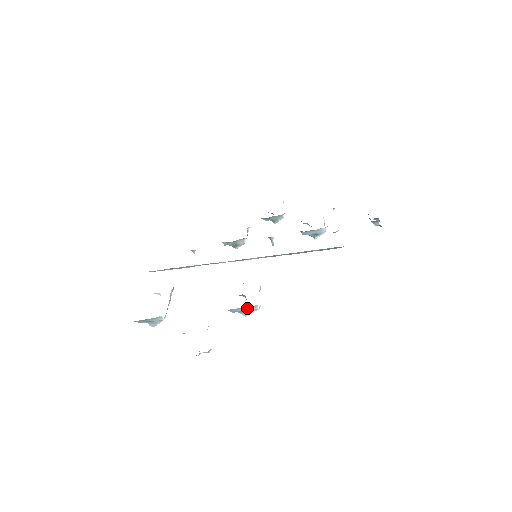
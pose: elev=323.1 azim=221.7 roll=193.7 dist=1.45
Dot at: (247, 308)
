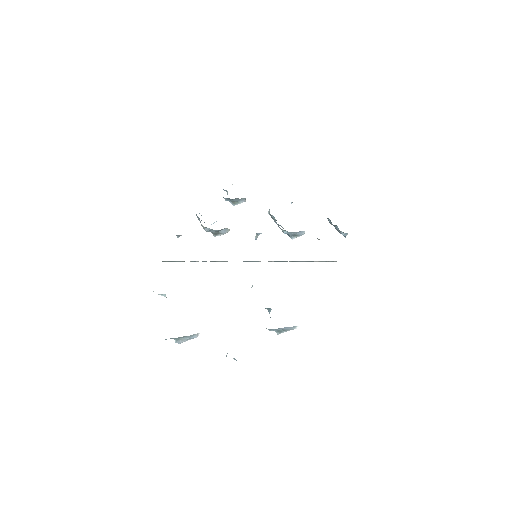
Dot at: (286, 328)
